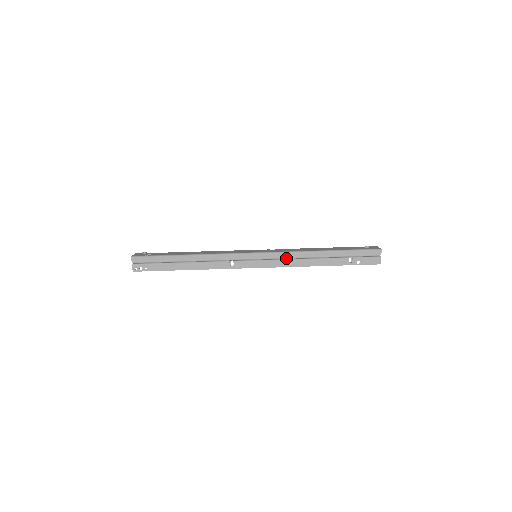
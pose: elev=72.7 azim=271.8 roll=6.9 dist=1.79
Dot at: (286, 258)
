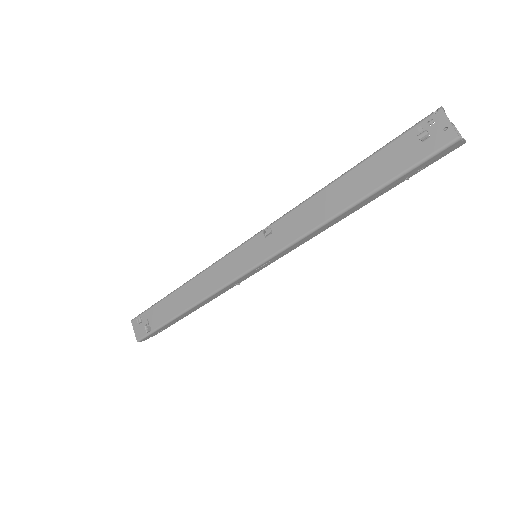
Dot at: (300, 243)
